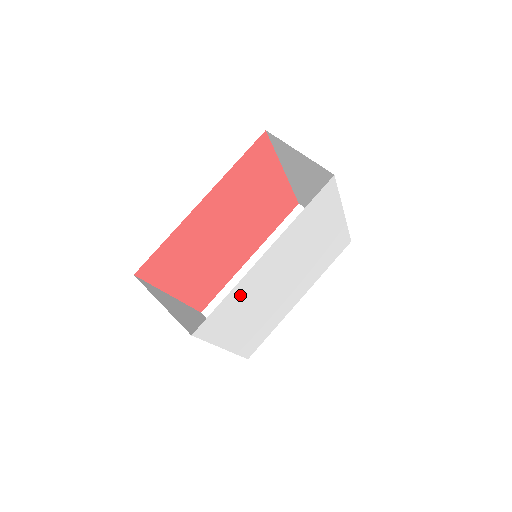
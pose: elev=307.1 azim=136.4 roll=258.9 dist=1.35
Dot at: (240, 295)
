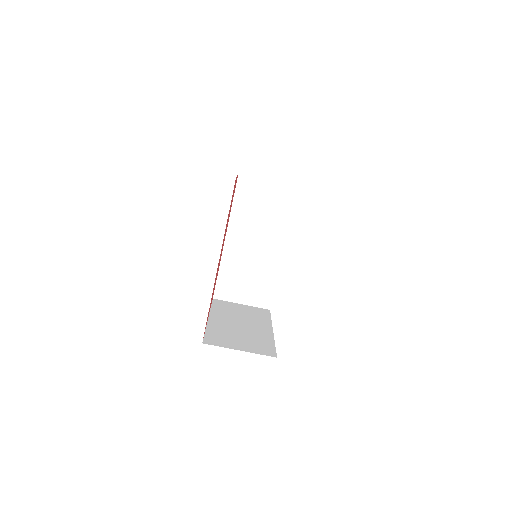
Dot at: occluded
